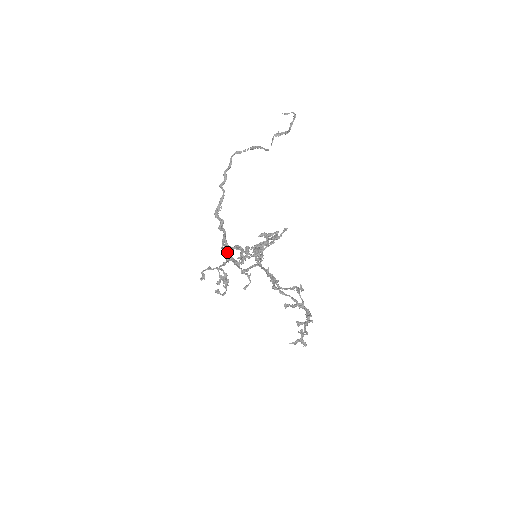
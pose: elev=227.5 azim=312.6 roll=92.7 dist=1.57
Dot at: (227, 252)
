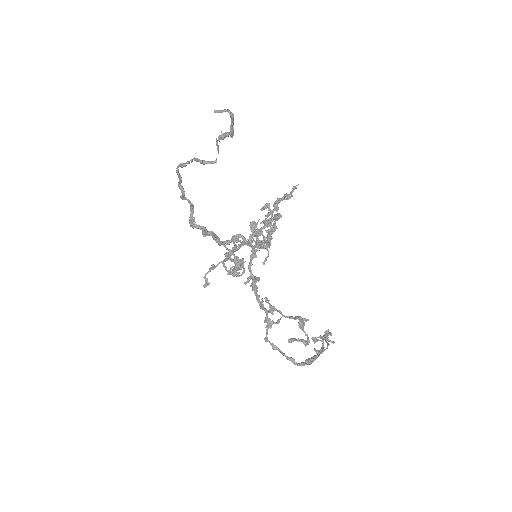
Dot at: occluded
